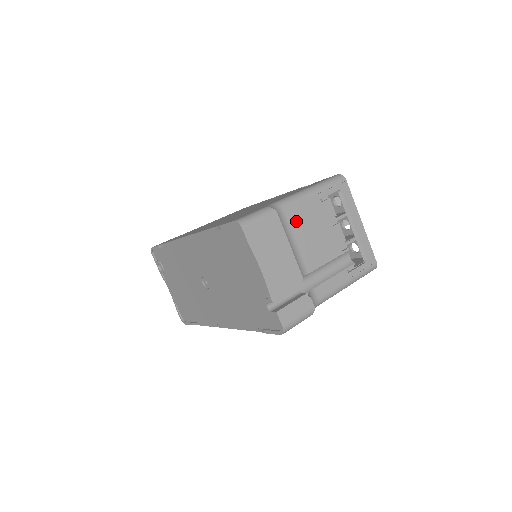
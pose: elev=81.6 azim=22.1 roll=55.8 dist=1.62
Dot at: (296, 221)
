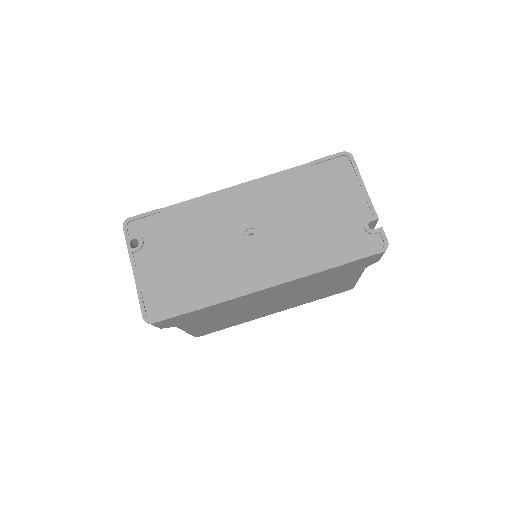
Dot at: occluded
